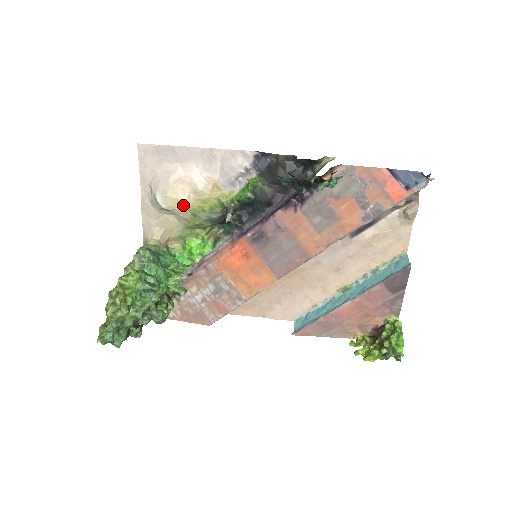
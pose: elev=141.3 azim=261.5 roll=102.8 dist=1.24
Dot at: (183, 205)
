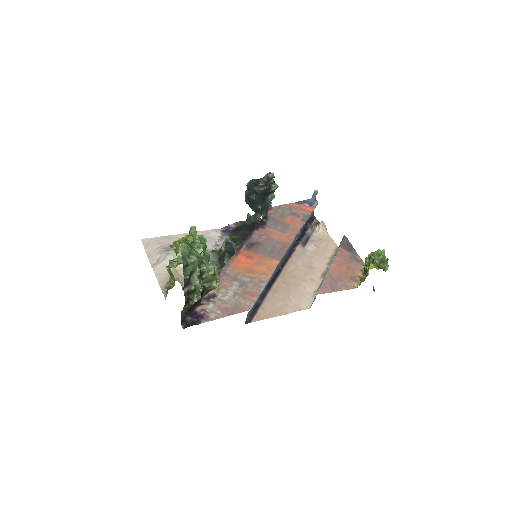
Dot at: occluded
